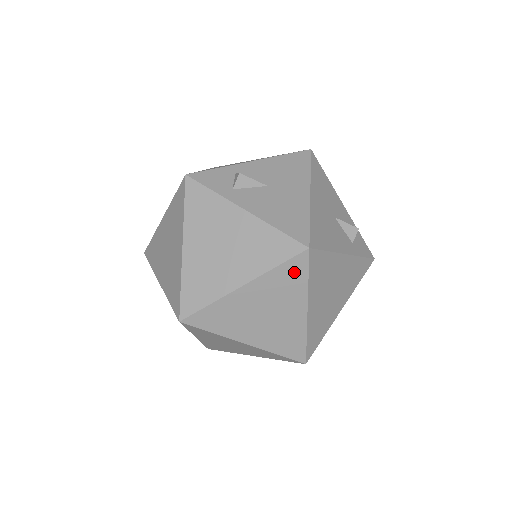
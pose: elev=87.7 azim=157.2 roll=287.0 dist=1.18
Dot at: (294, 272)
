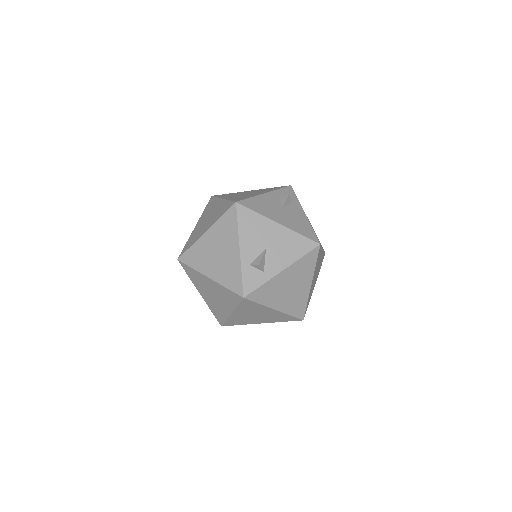
Dot at: (319, 254)
